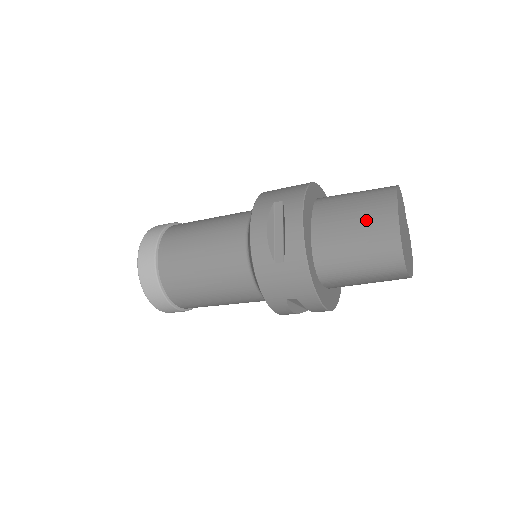
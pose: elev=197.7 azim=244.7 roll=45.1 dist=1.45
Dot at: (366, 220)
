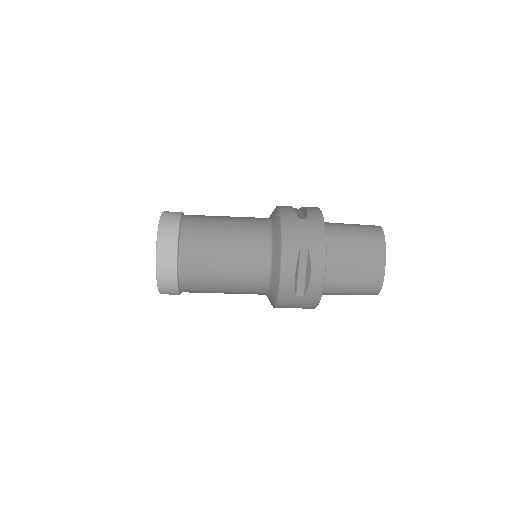
Dot at: (363, 267)
